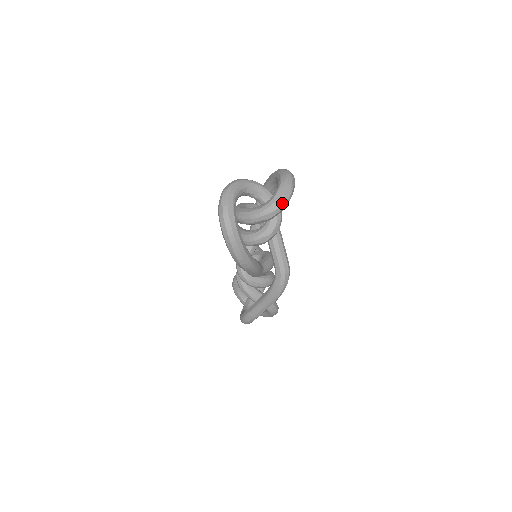
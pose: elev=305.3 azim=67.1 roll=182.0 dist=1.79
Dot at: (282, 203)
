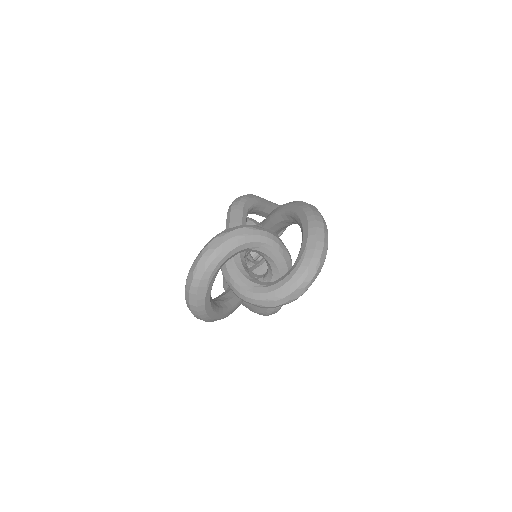
Dot at: (281, 304)
